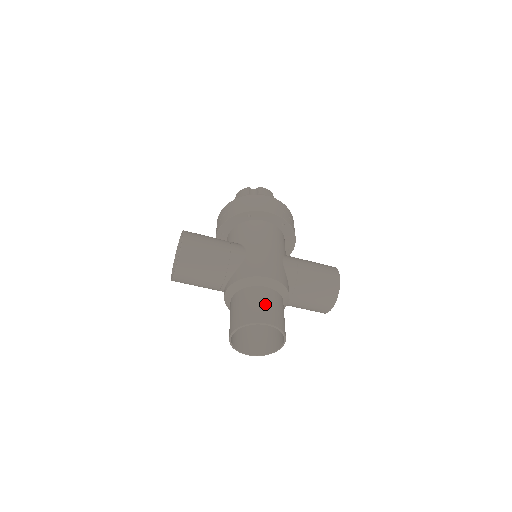
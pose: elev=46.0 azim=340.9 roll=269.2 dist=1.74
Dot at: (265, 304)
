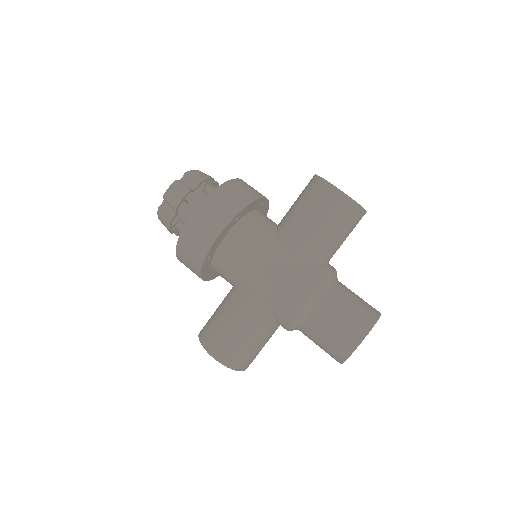
Dot at: (334, 328)
